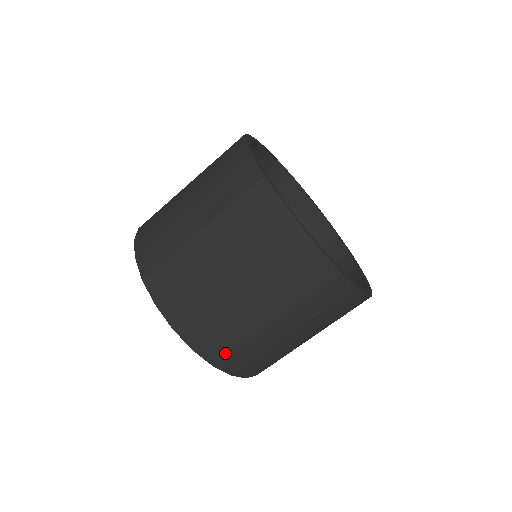
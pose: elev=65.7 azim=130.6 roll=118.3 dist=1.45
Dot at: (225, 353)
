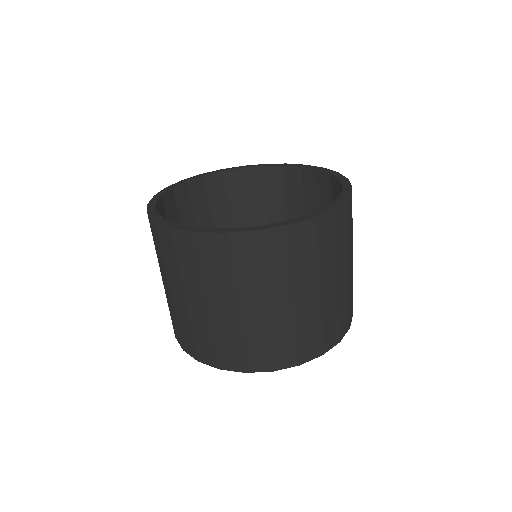
Dot at: (240, 357)
